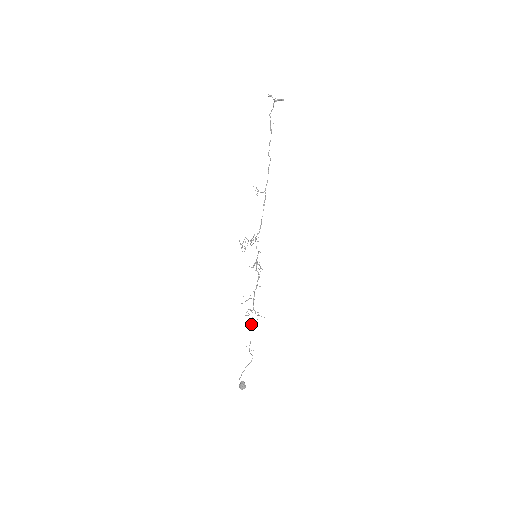
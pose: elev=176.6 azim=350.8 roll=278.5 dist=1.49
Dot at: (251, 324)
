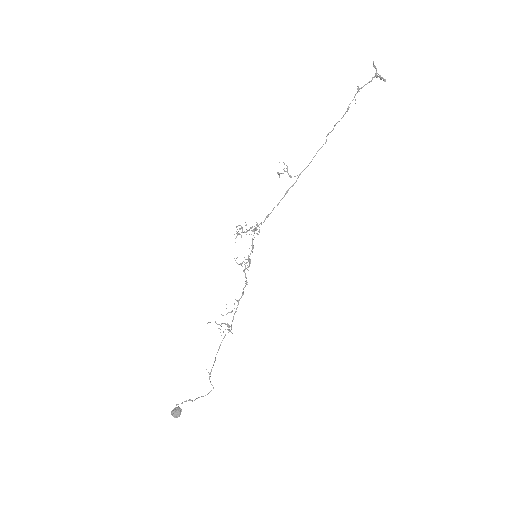
Dot at: (221, 342)
